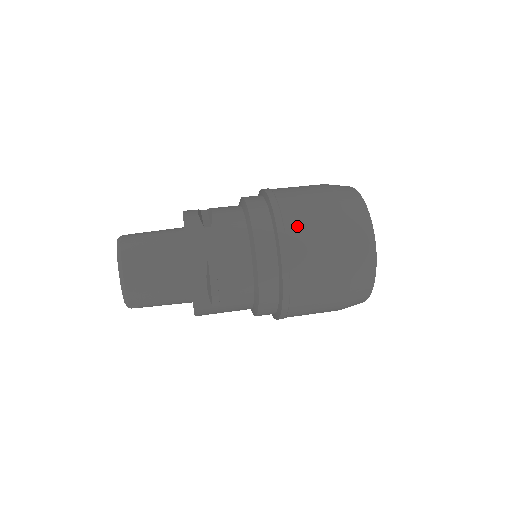
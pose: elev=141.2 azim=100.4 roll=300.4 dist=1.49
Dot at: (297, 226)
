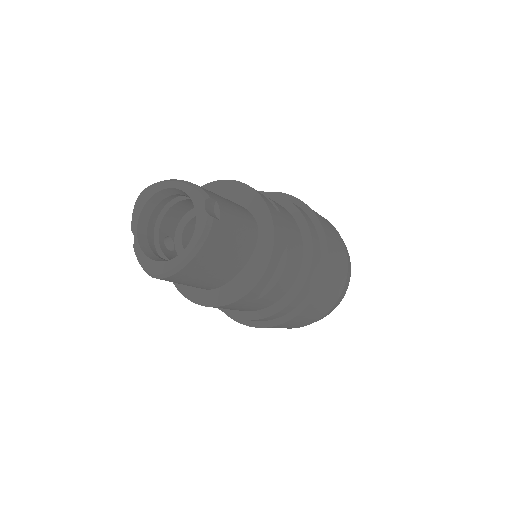
Dot at: occluded
